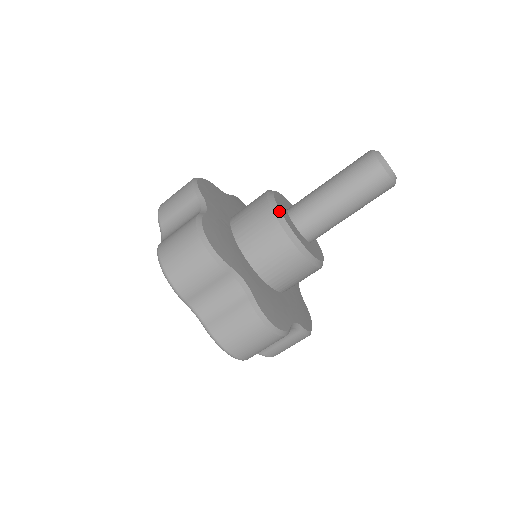
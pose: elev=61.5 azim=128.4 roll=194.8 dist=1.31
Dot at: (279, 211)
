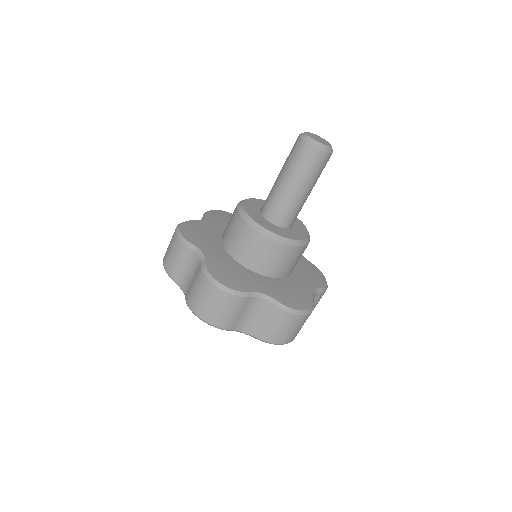
Dot at: (257, 225)
